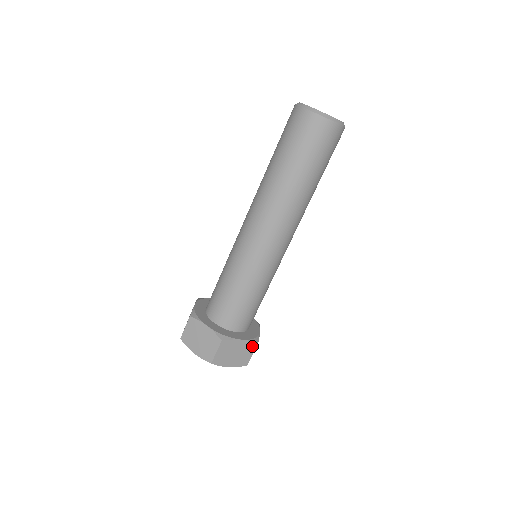
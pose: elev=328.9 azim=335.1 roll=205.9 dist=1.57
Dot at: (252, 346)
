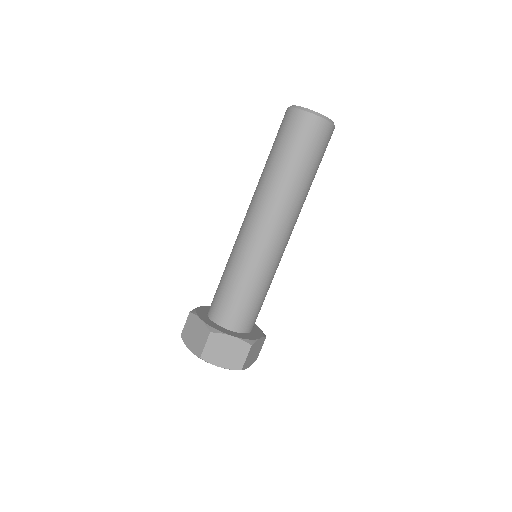
Dot at: (245, 347)
